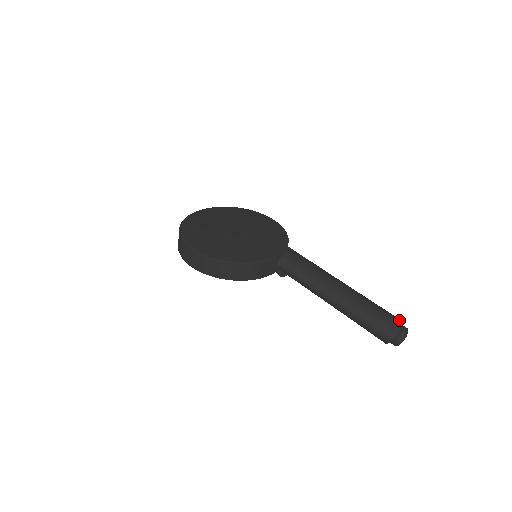
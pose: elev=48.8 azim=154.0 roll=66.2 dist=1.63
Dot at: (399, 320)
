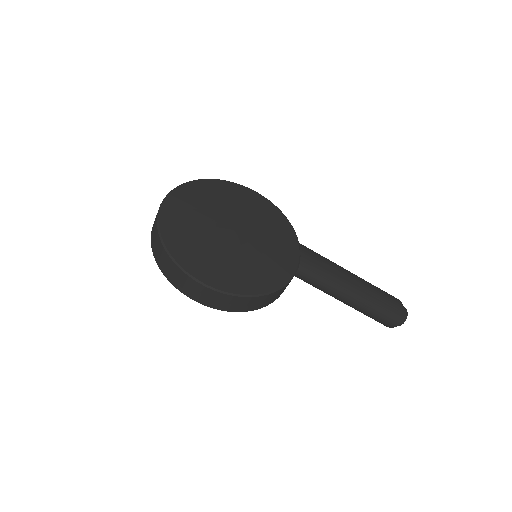
Dot at: (400, 302)
